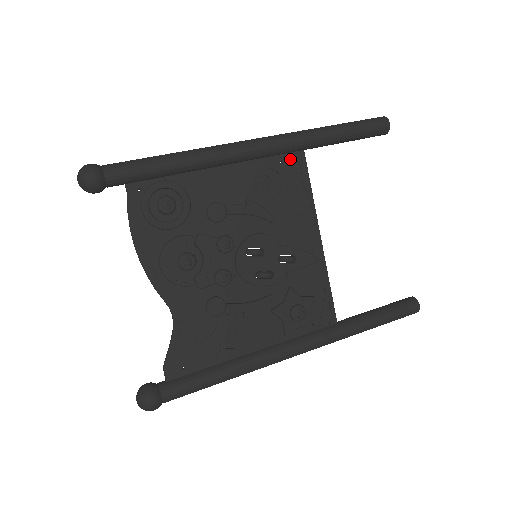
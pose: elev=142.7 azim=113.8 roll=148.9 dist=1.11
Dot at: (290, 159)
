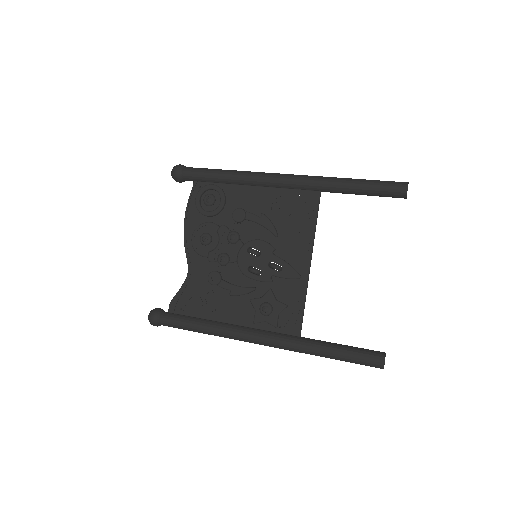
Dot at: (307, 195)
